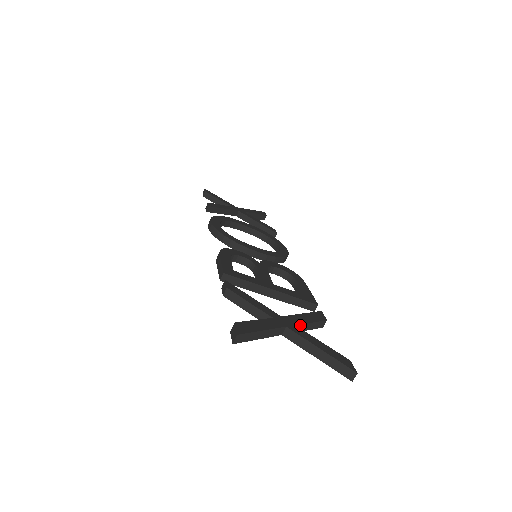
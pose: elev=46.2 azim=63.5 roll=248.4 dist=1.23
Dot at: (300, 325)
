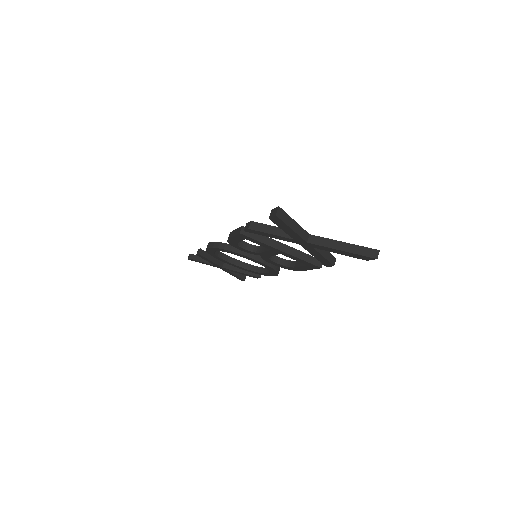
Dot at: occluded
